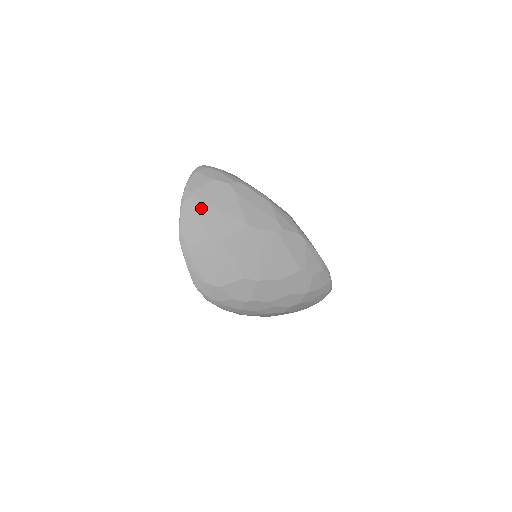
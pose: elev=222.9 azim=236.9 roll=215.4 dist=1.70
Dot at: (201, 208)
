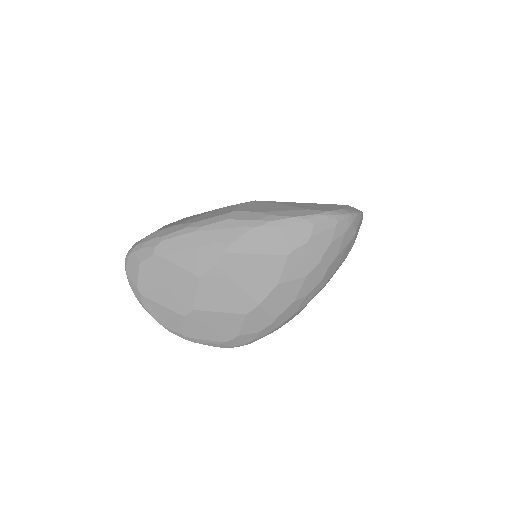
Dot at: (155, 298)
